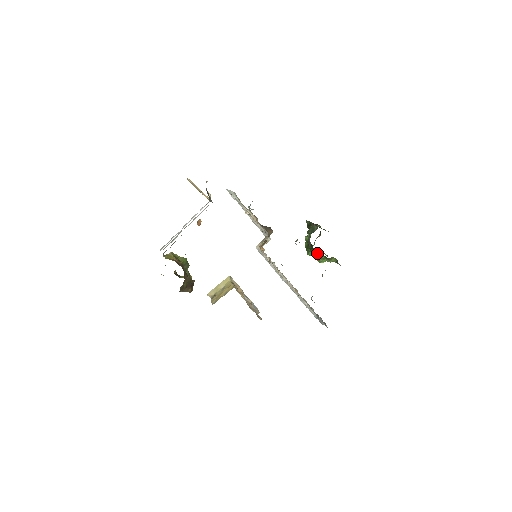
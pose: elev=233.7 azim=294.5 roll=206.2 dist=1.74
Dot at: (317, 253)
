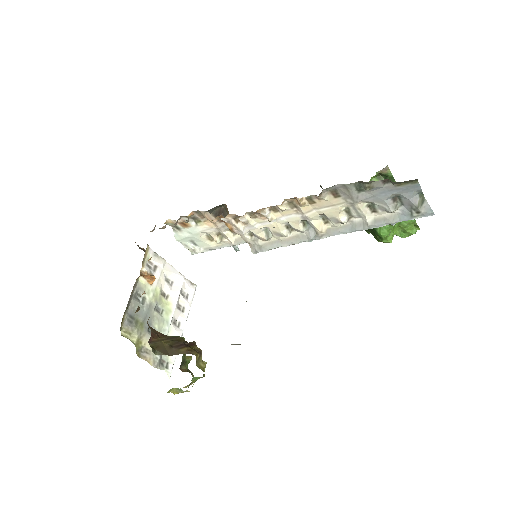
Dot at: occluded
